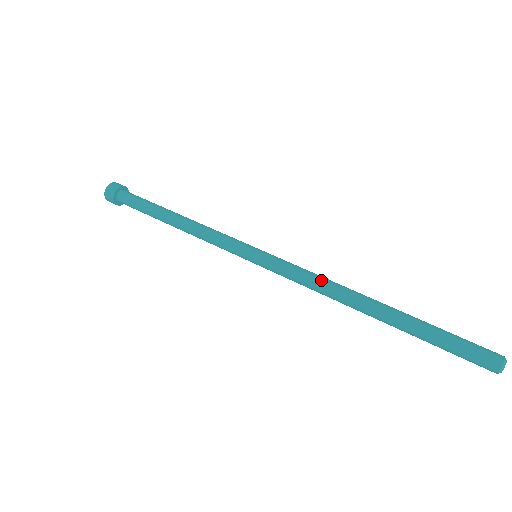
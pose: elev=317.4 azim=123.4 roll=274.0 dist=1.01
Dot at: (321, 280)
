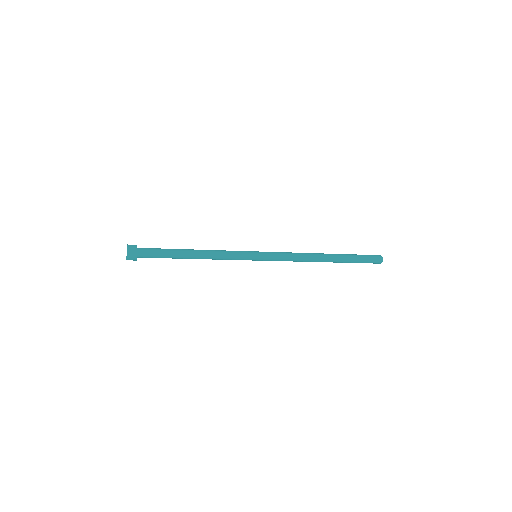
Dot at: occluded
